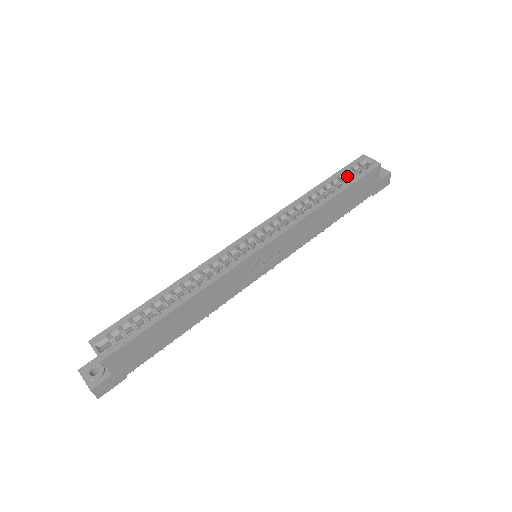
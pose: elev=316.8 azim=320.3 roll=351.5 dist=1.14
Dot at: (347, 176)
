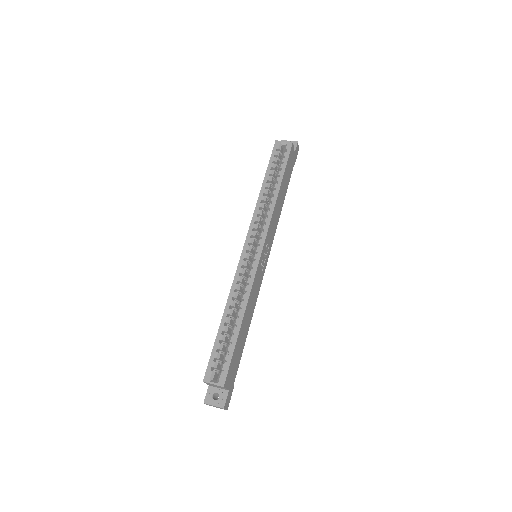
Dot at: (276, 163)
